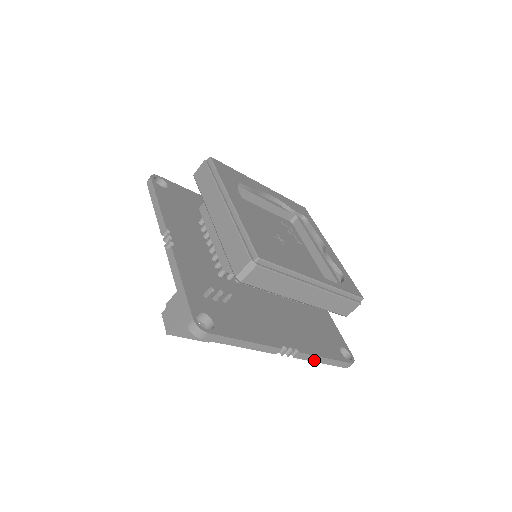
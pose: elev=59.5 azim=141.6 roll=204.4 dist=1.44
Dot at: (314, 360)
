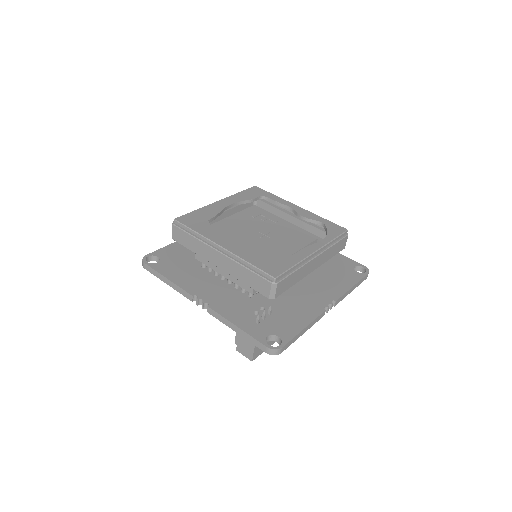
Dot at: (346, 295)
